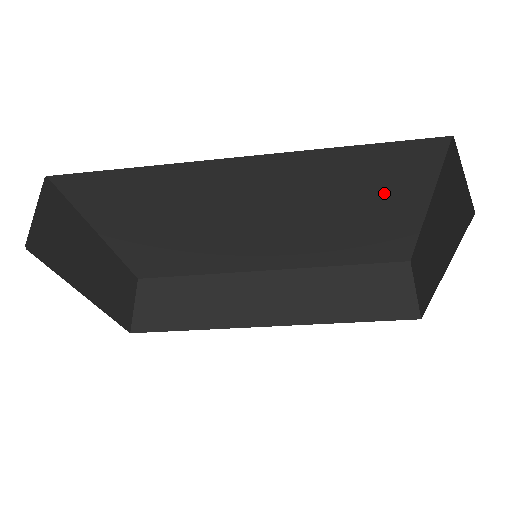
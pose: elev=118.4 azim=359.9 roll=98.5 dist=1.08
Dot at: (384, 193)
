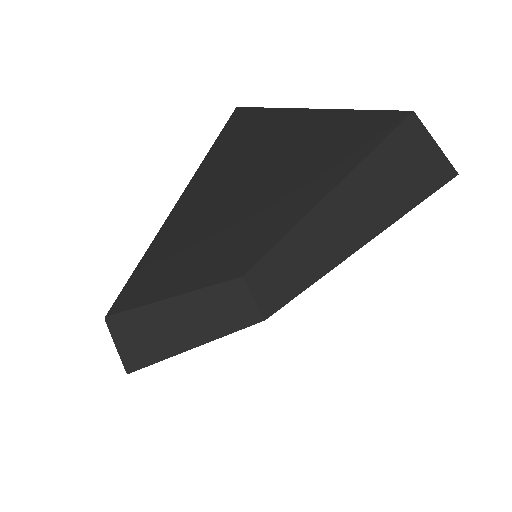
Dot at: (278, 149)
